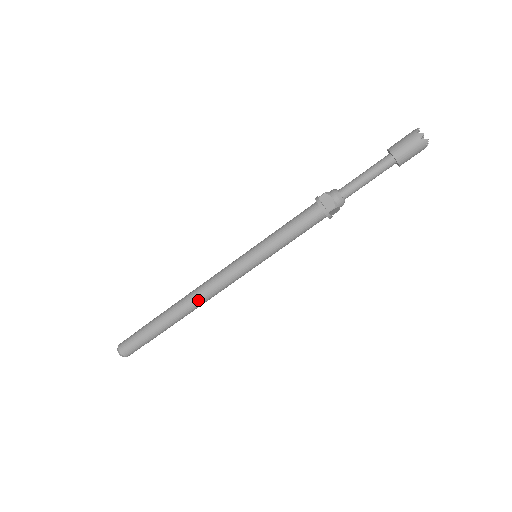
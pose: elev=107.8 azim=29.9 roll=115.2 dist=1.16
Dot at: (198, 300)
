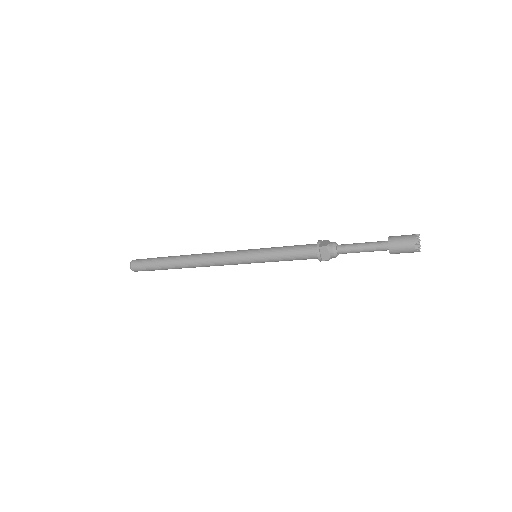
Dot at: (200, 257)
